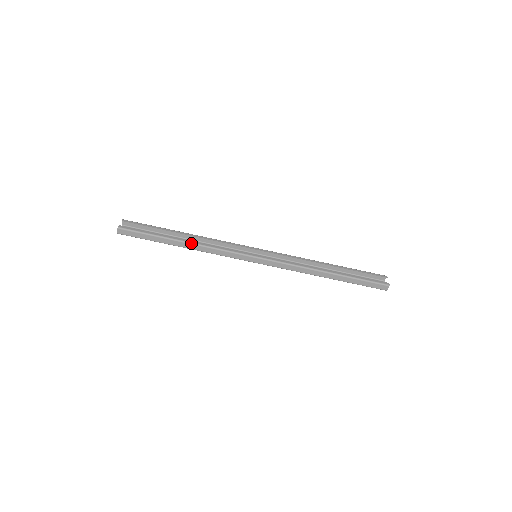
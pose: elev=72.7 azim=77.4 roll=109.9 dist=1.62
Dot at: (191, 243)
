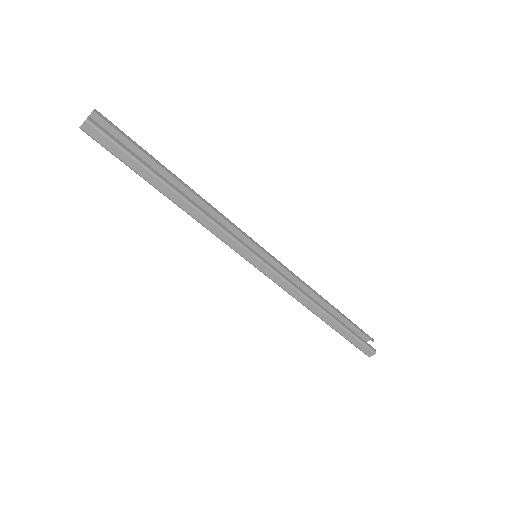
Dot at: (187, 200)
